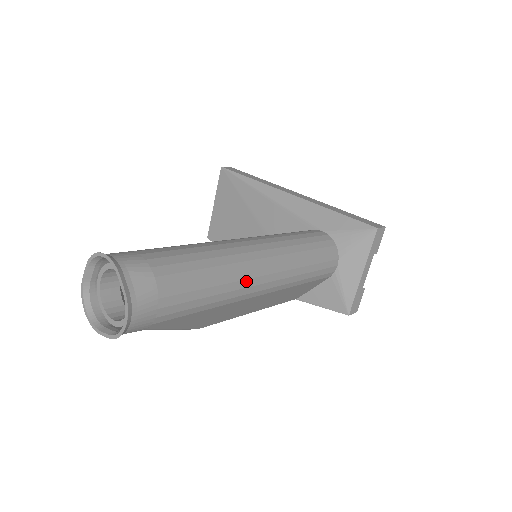
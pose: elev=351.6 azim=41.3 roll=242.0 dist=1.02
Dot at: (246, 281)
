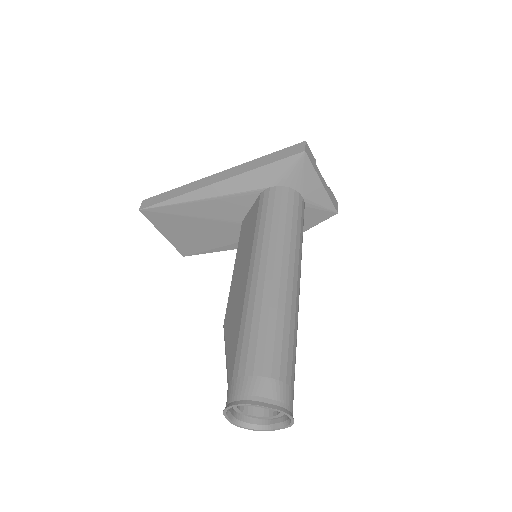
Dot at: (293, 297)
